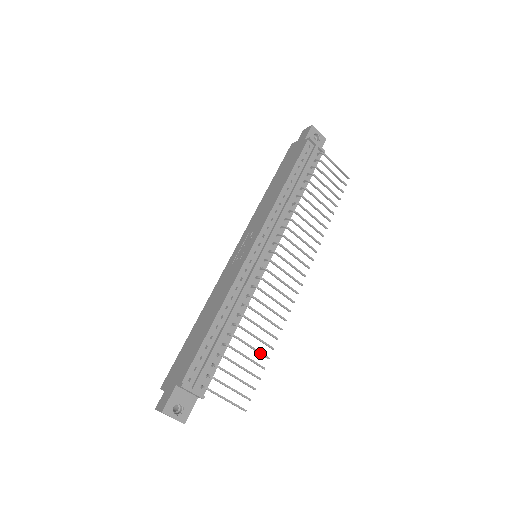
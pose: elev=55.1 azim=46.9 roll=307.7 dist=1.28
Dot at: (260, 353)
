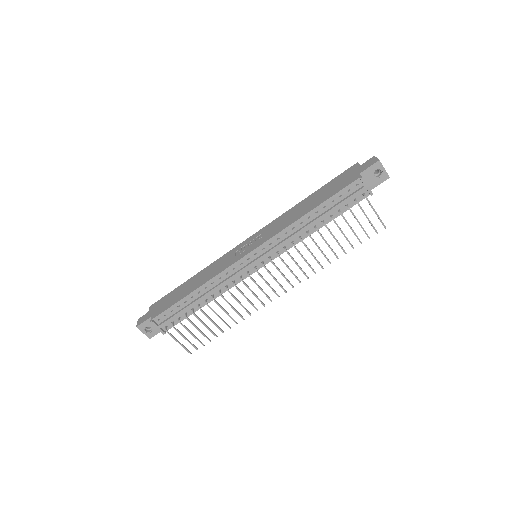
Dot at: (217, 327)
